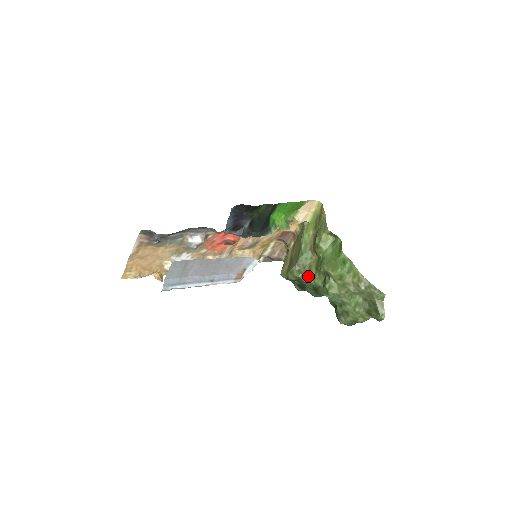
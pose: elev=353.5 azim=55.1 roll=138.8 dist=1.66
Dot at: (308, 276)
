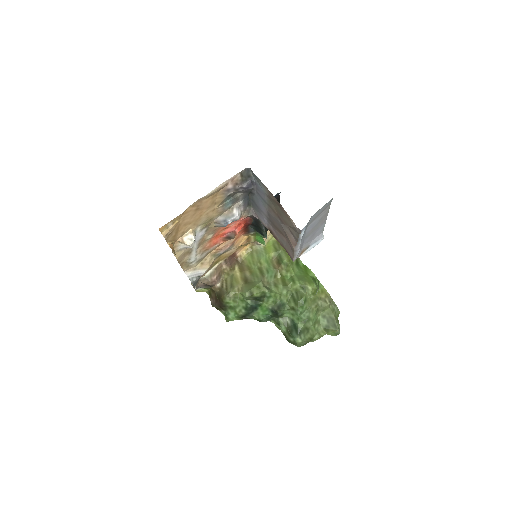
Dot at: (275, 292)
